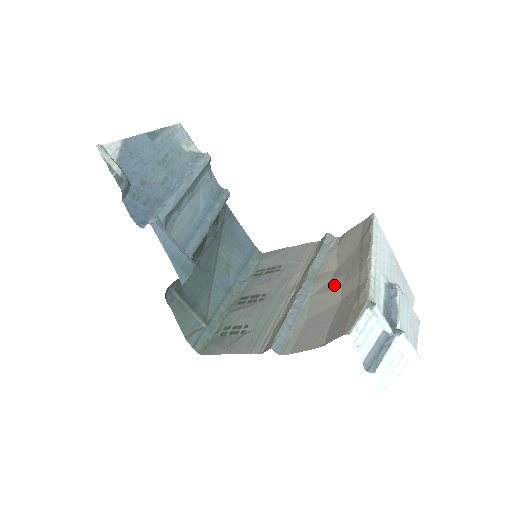
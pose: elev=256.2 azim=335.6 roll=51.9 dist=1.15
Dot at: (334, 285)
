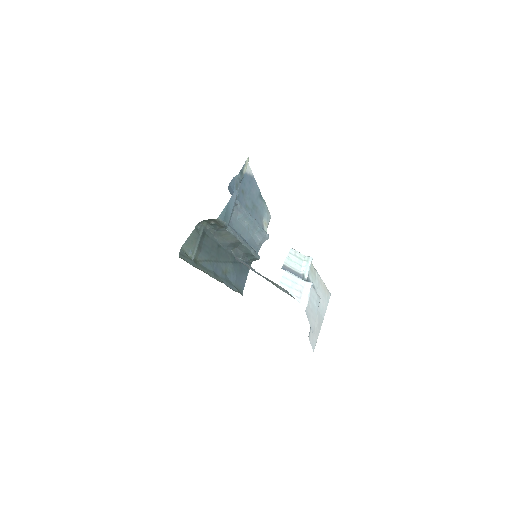
Dot at: occluded
